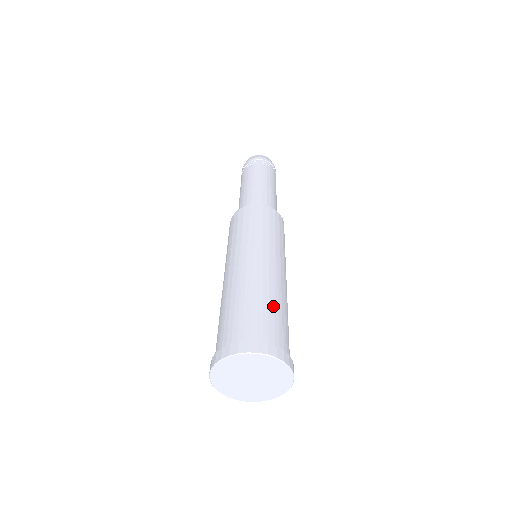
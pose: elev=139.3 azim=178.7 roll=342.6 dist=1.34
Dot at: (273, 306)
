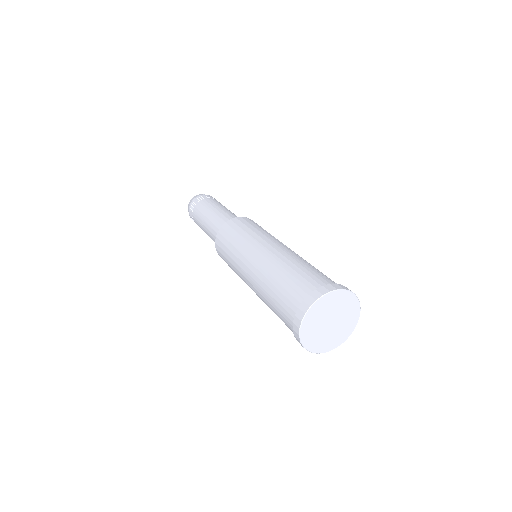
Dot at: occluded
